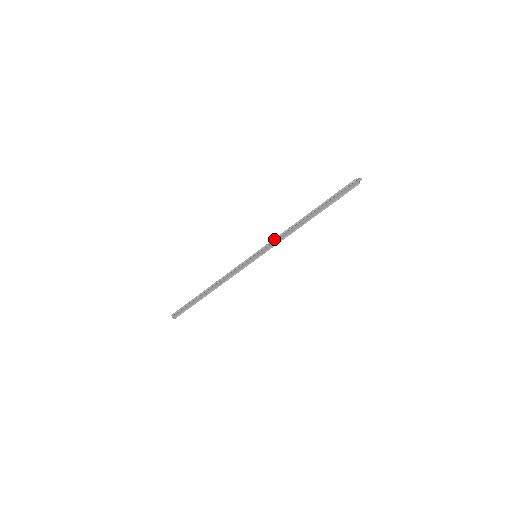
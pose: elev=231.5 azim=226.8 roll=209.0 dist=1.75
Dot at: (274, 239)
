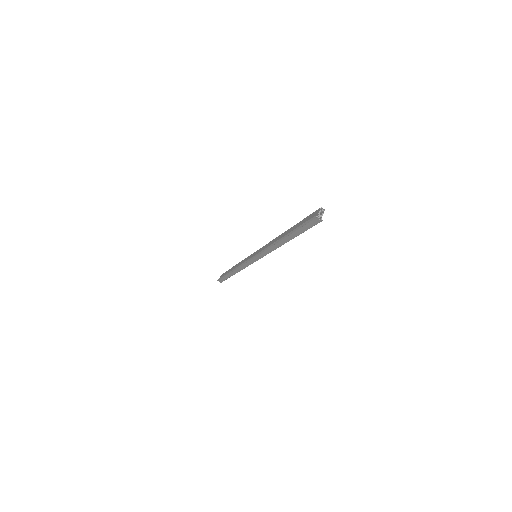
Dot at: (262, 251)
